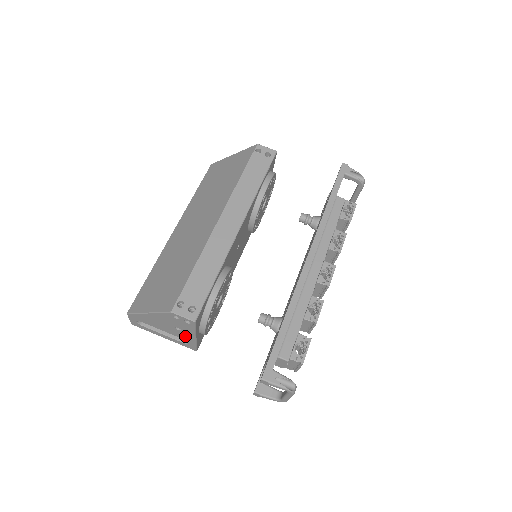
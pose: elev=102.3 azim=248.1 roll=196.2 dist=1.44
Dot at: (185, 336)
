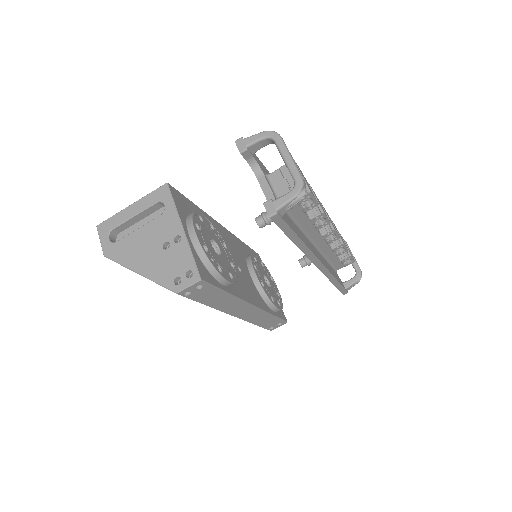
Dot at: occluded
